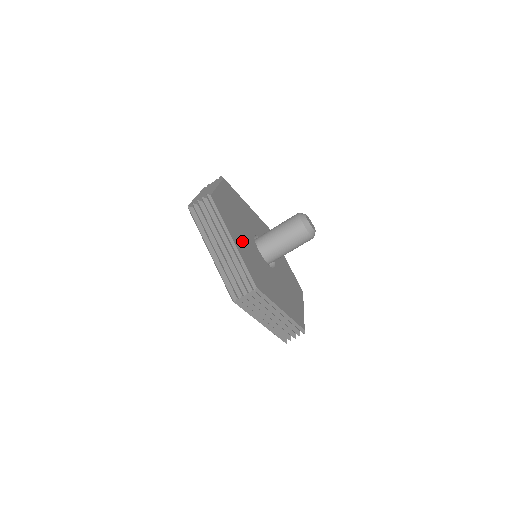
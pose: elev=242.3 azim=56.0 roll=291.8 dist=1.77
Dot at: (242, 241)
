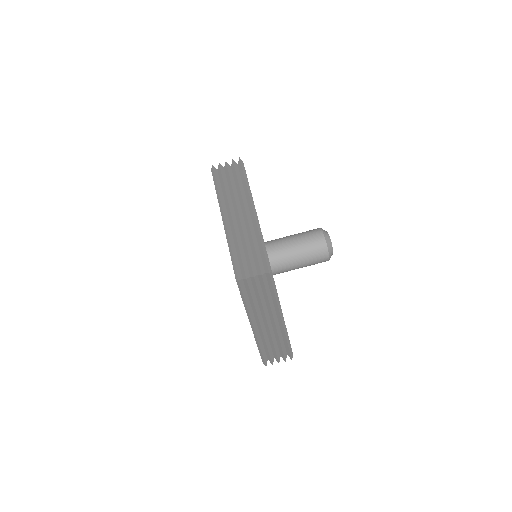
Dot at: occluded
